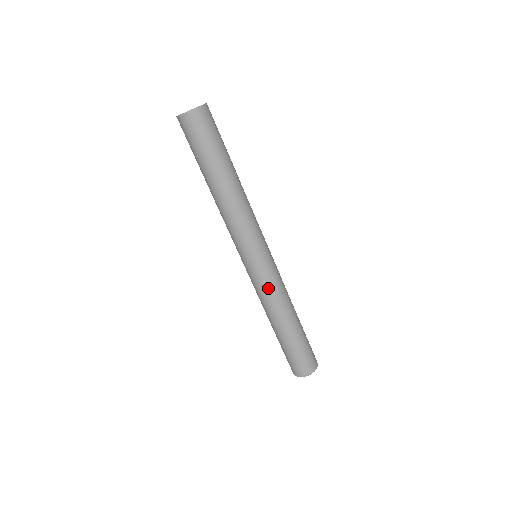
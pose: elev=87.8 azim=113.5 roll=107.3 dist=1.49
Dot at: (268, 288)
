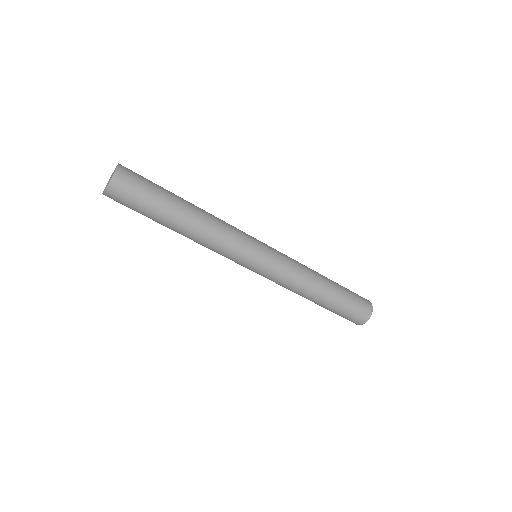
Dot at: (279, 282)
